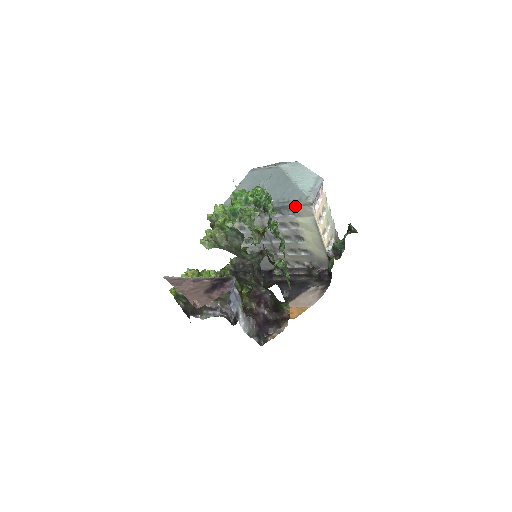
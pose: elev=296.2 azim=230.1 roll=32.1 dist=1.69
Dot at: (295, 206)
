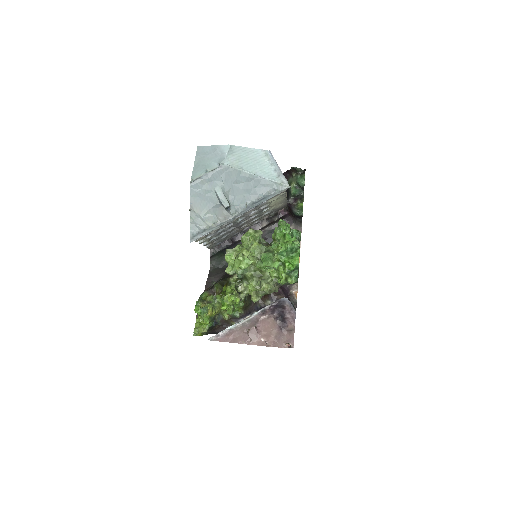
Dot at: (271, 197)
